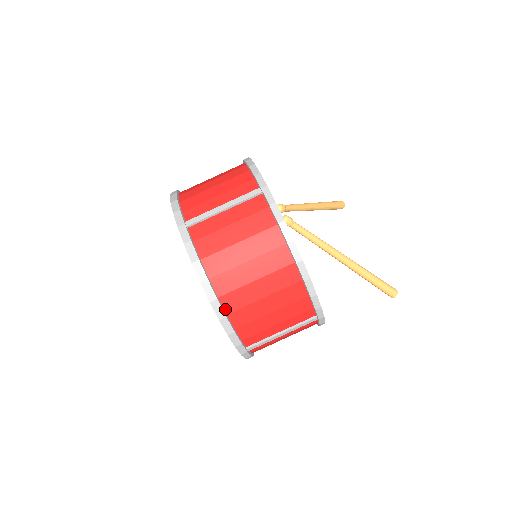
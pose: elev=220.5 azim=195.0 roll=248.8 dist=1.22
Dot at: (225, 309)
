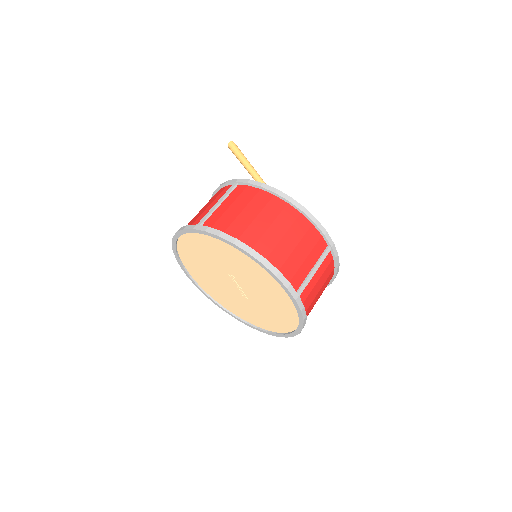
Dot at: occluded
